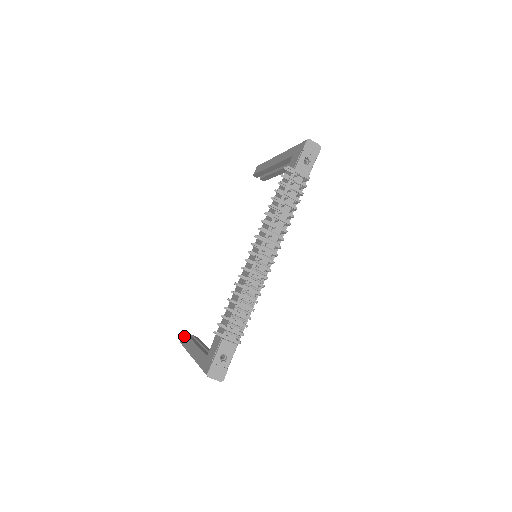
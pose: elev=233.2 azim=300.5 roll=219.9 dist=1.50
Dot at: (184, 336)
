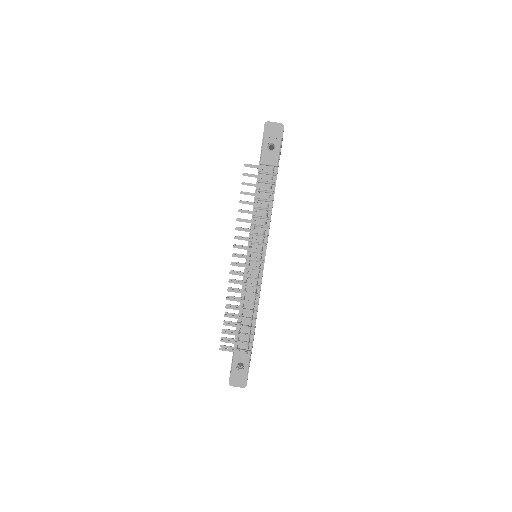
Dot at: occluded
